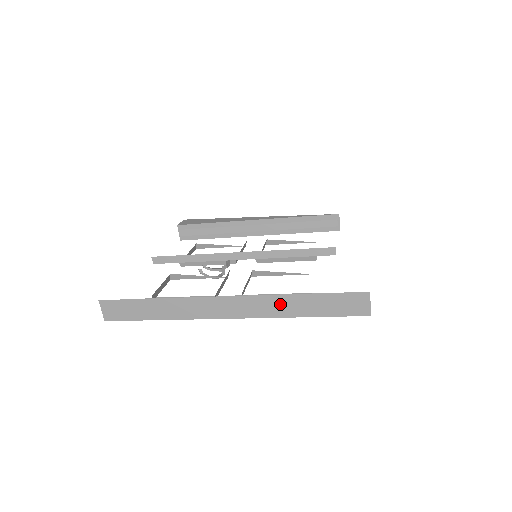
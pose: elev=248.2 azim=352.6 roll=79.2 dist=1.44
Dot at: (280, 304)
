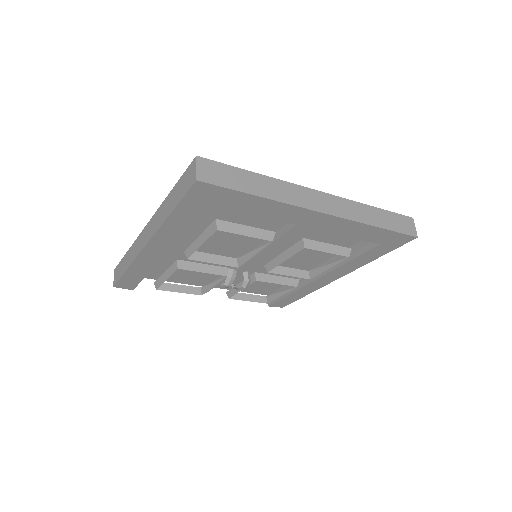
Dot at: (163, 211)
